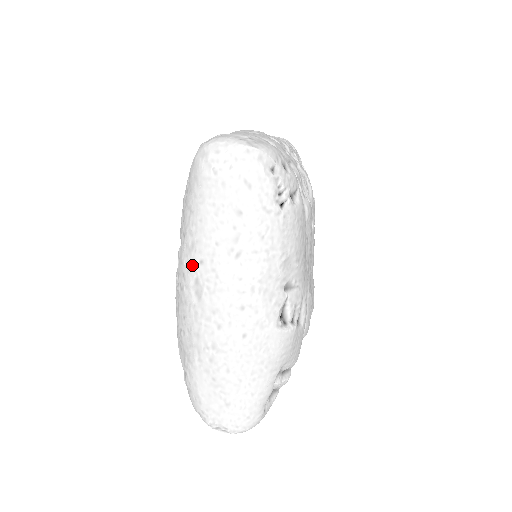
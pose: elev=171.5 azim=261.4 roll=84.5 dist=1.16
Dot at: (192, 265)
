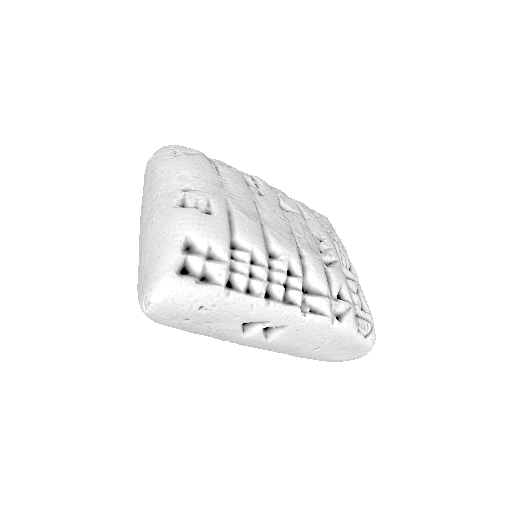
Dot at: (140, 218)
